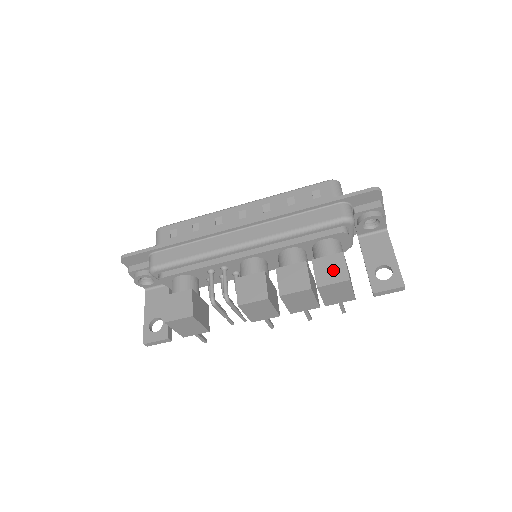
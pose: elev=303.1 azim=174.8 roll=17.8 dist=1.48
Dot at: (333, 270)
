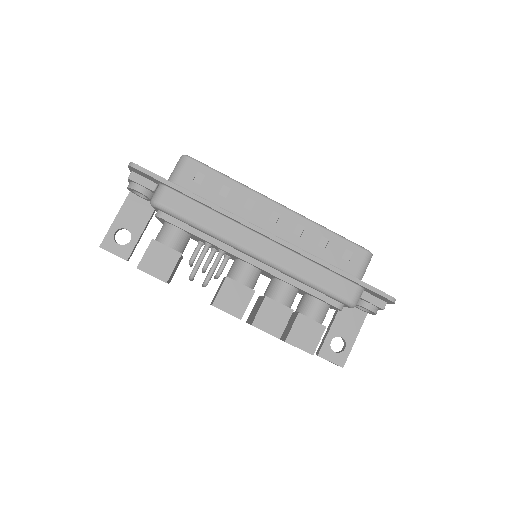
Dot at: (307, 337)
